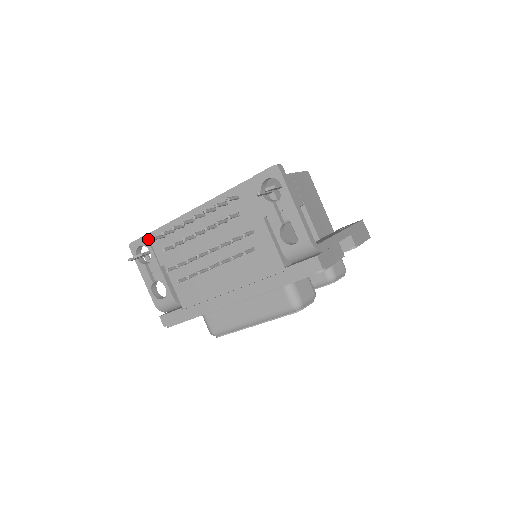
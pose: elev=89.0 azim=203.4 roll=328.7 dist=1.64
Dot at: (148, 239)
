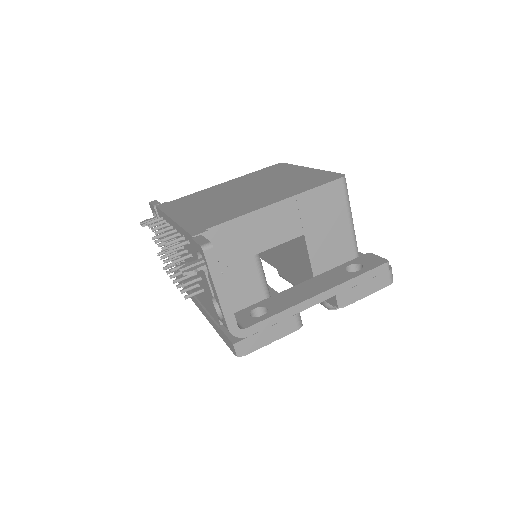
Dot at: (156, 210)
